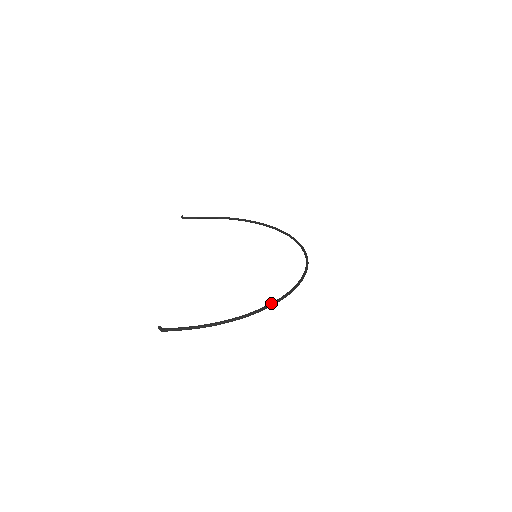
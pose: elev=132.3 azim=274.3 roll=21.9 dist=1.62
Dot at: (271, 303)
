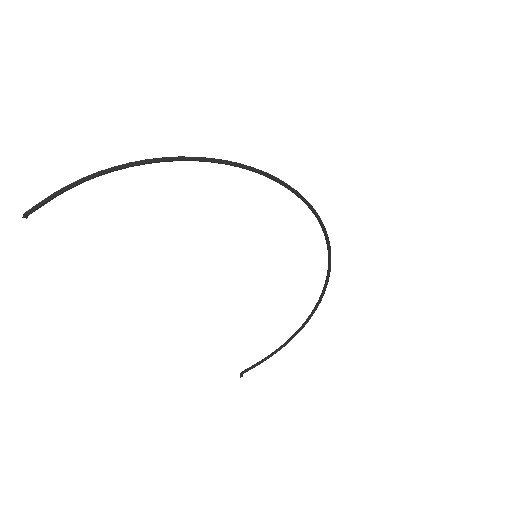
Dot at: occluded
